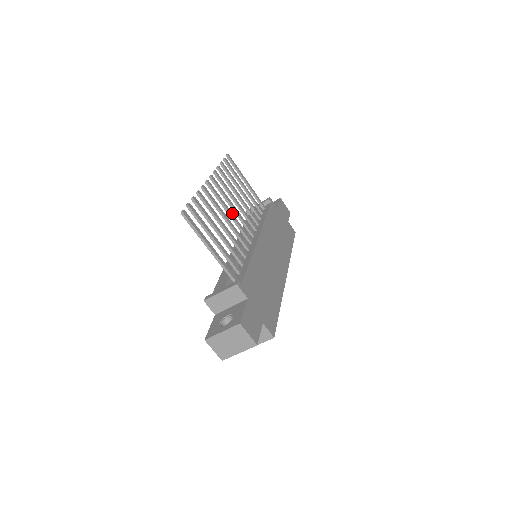
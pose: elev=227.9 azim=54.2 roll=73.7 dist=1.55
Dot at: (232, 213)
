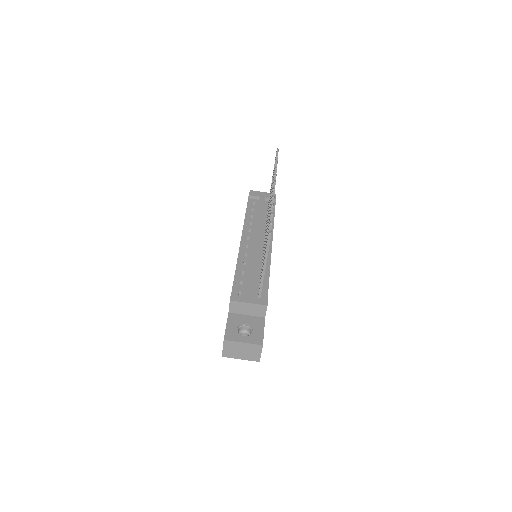
Dot at: occluded
